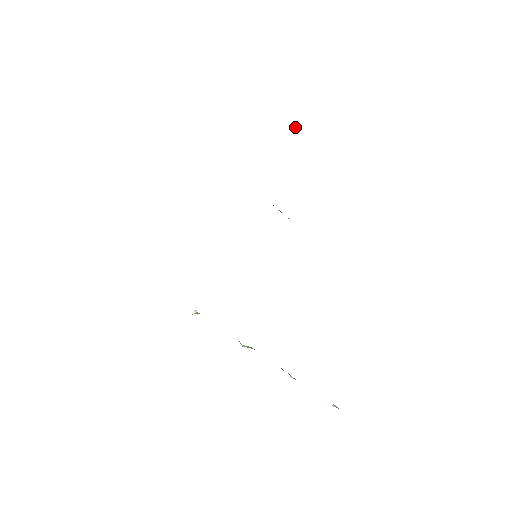
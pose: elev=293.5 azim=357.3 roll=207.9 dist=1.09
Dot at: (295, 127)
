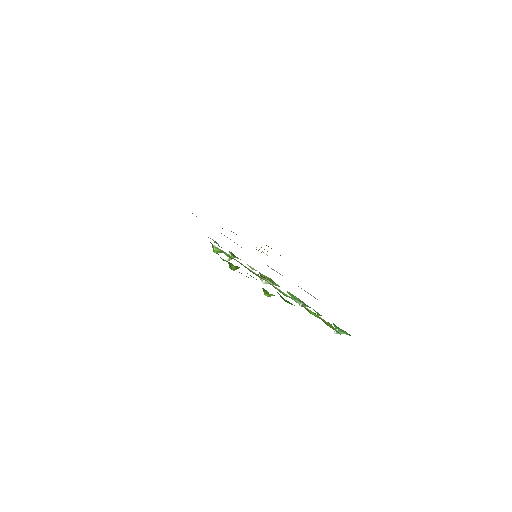
Dot at: occluded
